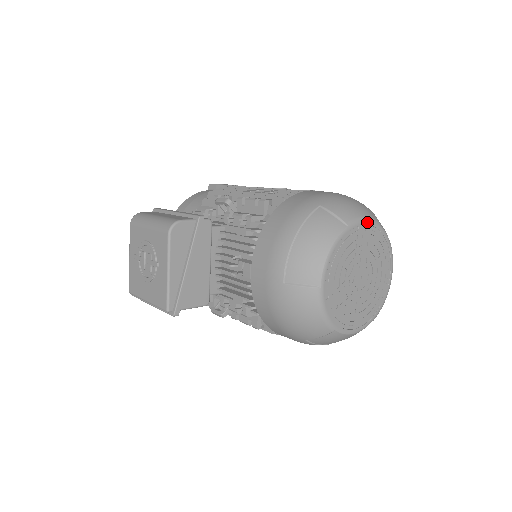
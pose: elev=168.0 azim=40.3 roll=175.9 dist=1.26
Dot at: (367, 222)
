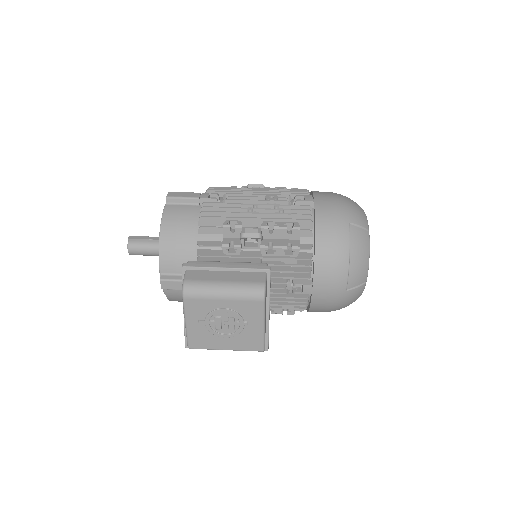
Dot at: occluded
